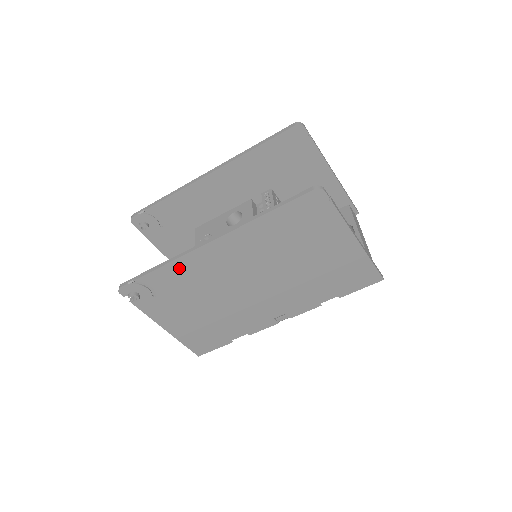
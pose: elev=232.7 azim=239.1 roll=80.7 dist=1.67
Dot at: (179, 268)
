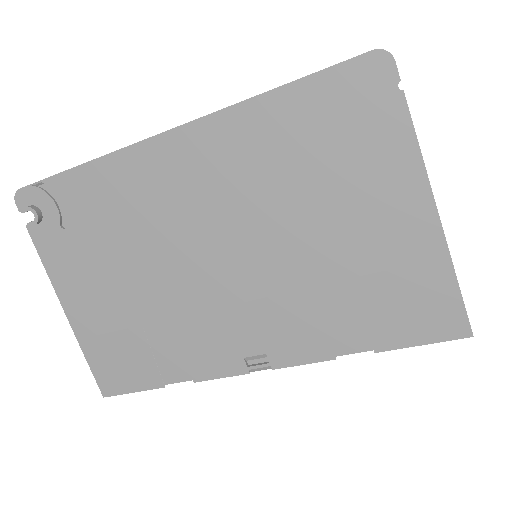
Dot at: (112, 176)
